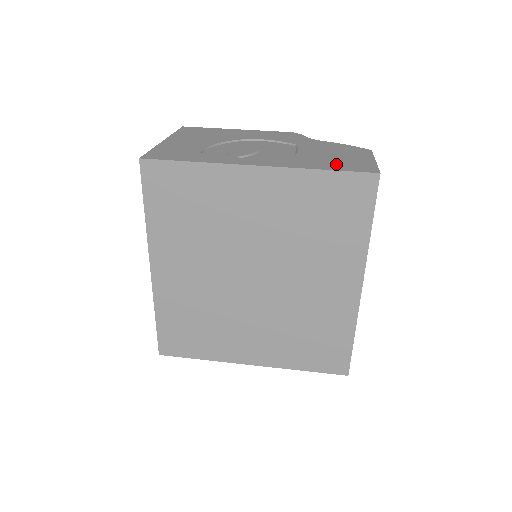
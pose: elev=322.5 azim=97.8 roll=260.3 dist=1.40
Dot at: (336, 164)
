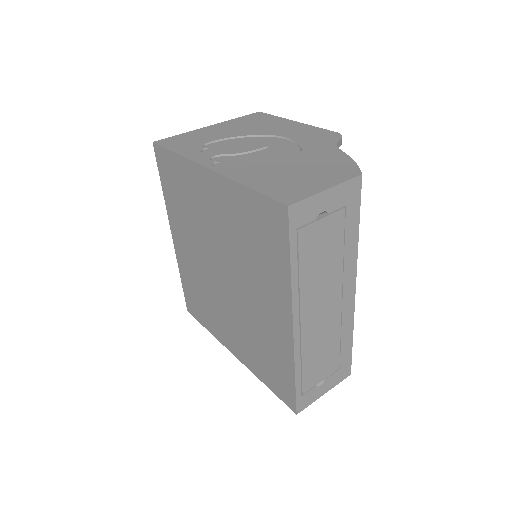
Dot at: (275, 183)
